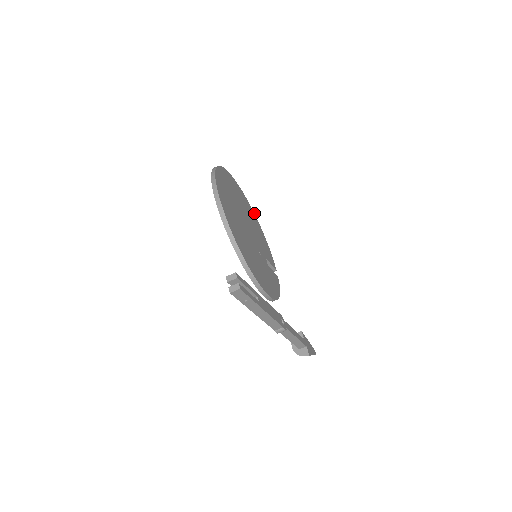
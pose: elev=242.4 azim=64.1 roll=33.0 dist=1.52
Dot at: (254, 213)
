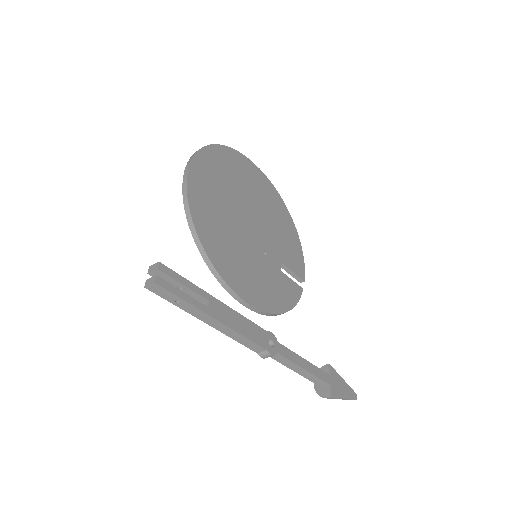
Dot at: occluded
